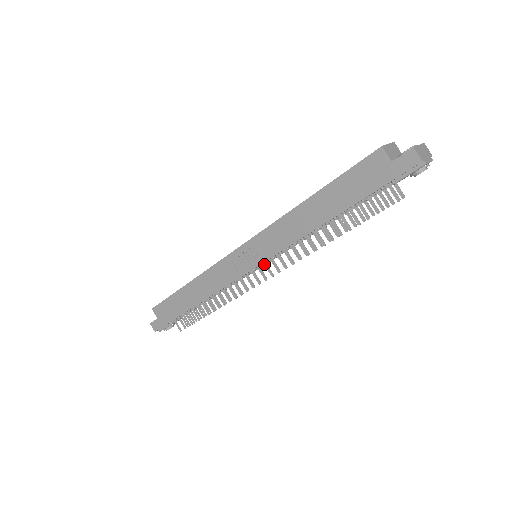
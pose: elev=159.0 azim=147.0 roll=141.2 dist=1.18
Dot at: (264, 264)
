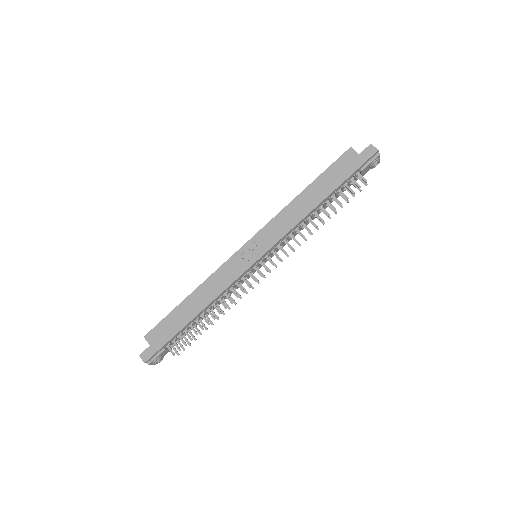
Dot at: (266, 257)
